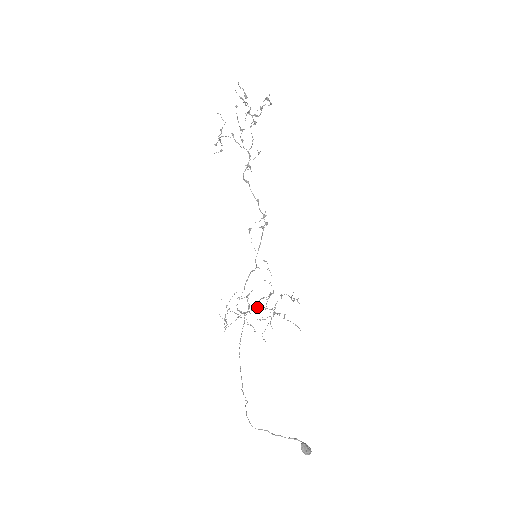
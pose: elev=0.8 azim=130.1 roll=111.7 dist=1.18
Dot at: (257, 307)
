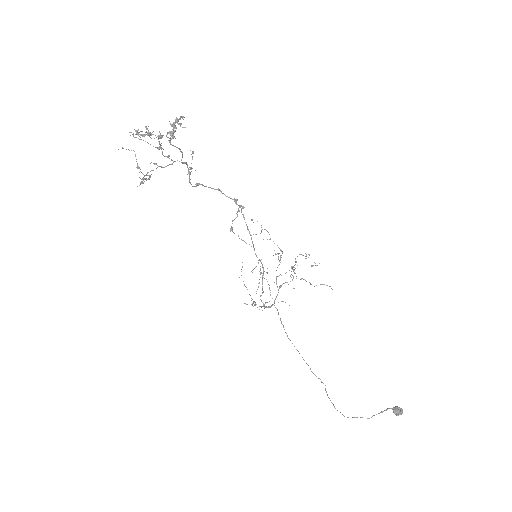
Dot at: (280, 287)
